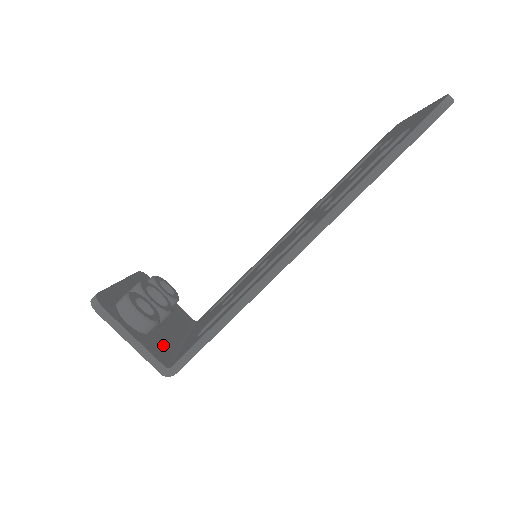
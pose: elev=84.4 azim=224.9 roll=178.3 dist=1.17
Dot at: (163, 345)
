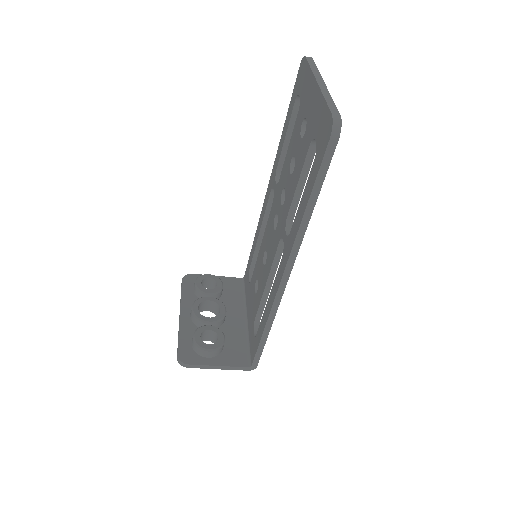
Dot at: (237, 345)
